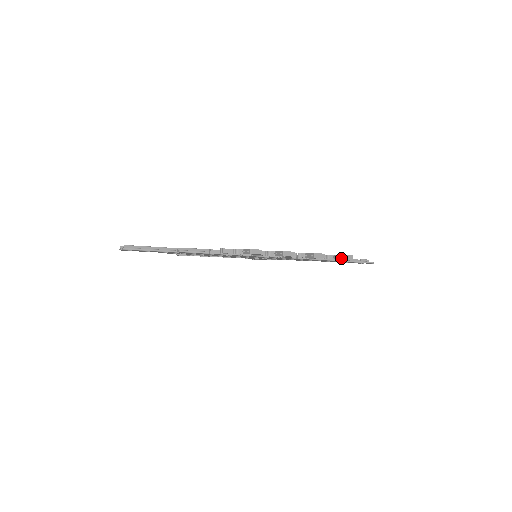
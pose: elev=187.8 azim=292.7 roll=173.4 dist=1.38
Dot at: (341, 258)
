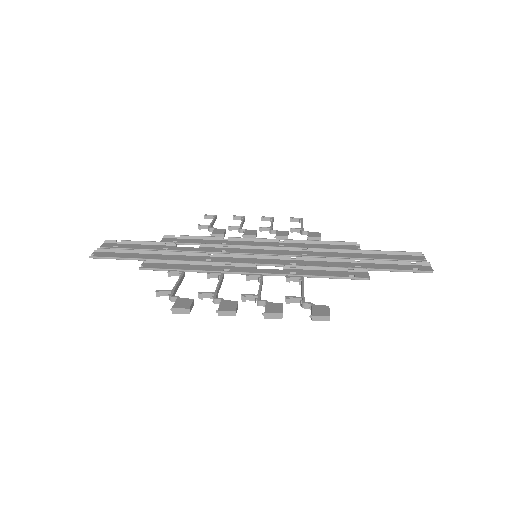
Dot at: (311, 318)
